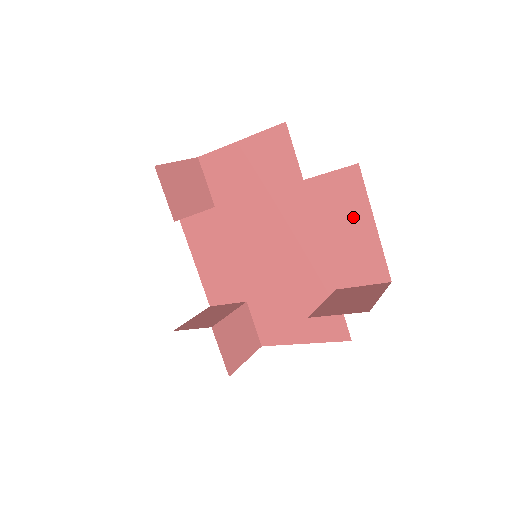
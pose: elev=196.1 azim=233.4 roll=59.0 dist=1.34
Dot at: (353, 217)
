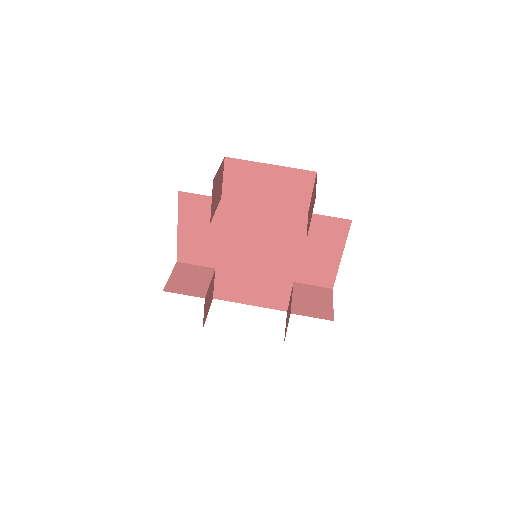
Dot at: (260, 177)
